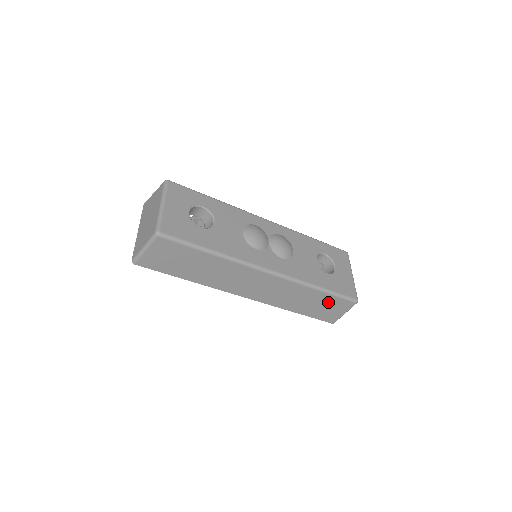
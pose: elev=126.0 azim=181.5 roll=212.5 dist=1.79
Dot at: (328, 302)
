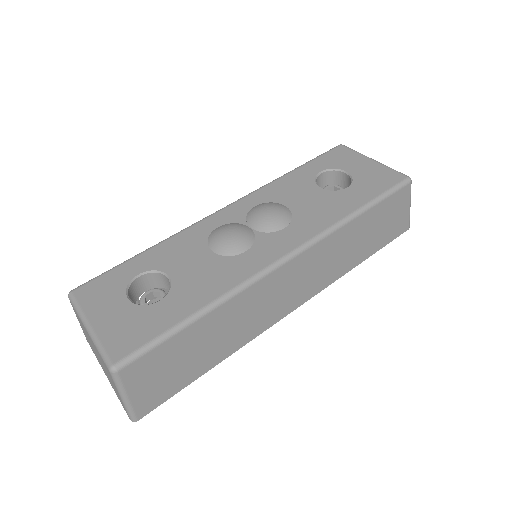
Dot at: (382, 215)
